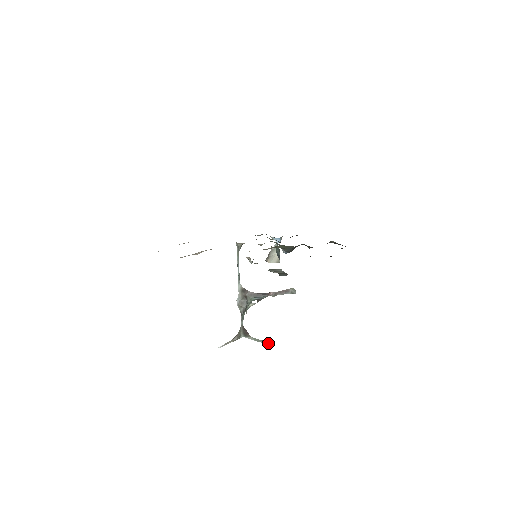
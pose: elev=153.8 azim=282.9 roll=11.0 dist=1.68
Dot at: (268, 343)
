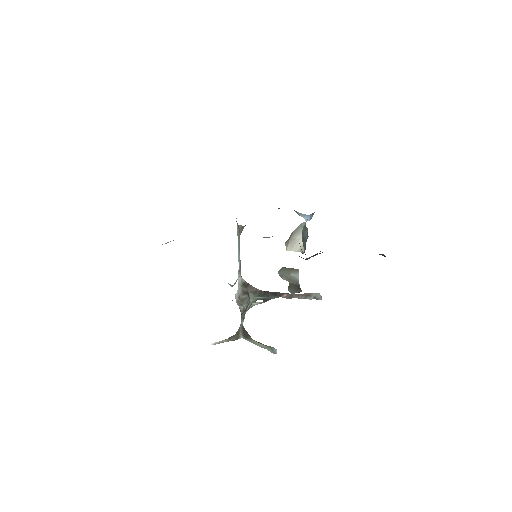
Dot at: (276, 350)
